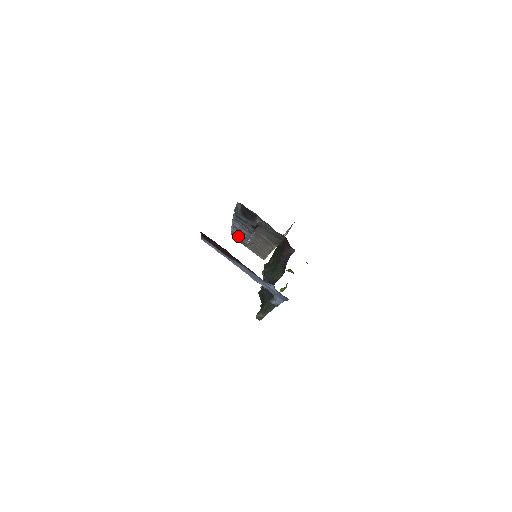
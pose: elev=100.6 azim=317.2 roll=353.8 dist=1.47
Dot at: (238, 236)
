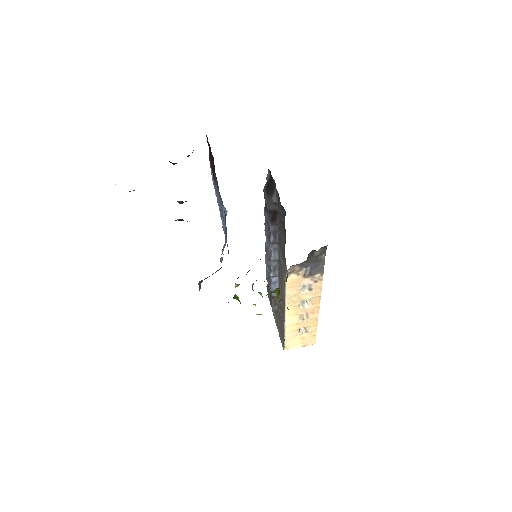
Dot at: (268, 280)
